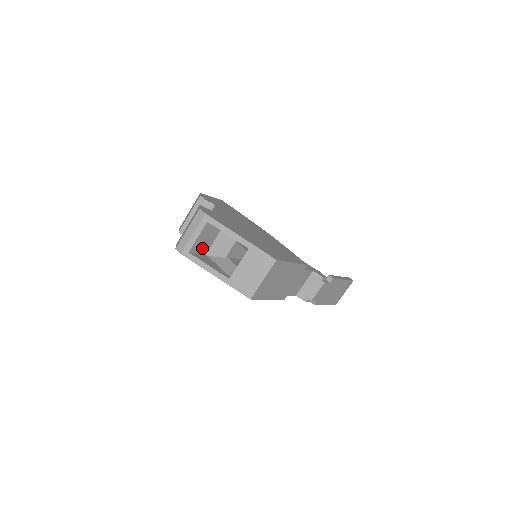
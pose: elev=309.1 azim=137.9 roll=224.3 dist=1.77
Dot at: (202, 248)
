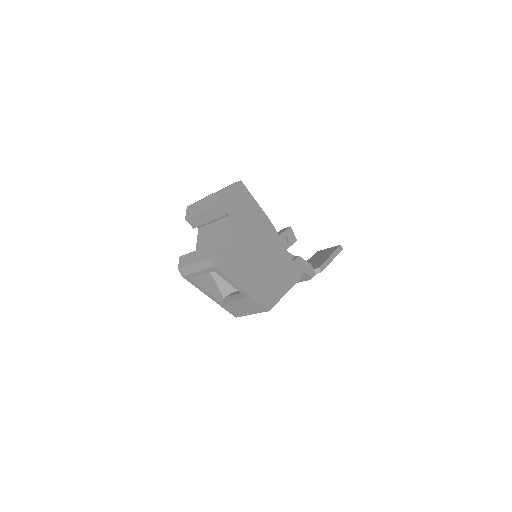
Dot at: occluded
